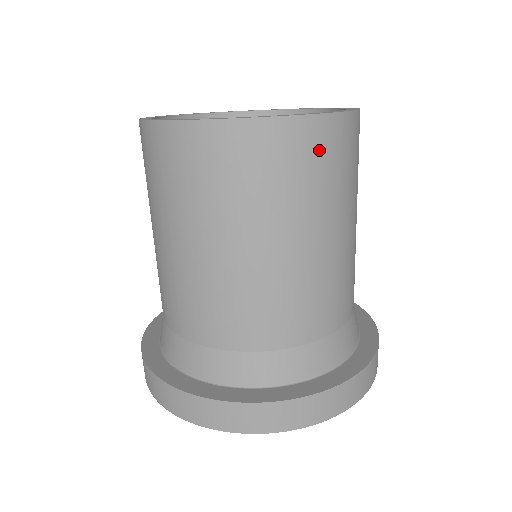
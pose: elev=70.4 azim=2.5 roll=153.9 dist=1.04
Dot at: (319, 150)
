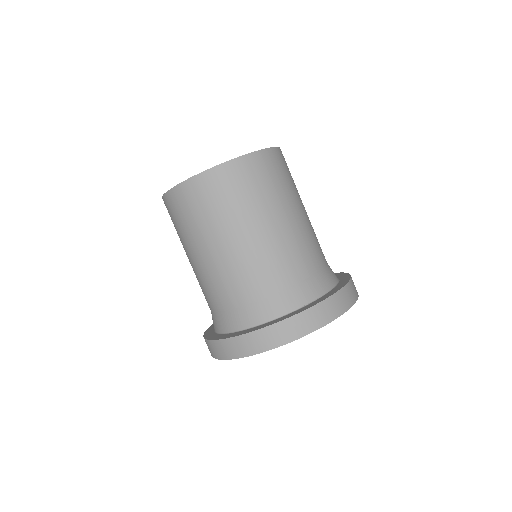
Dot at: (201, 194)
